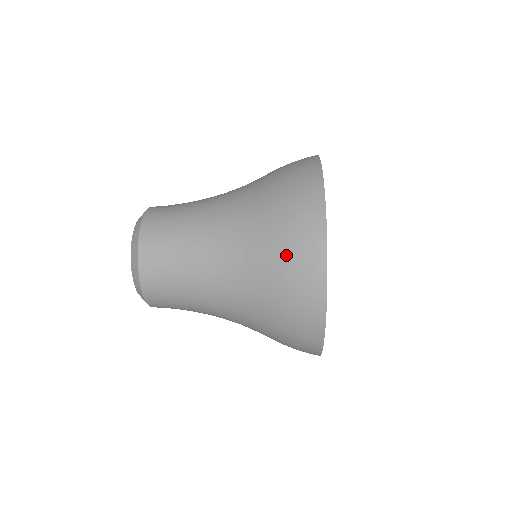
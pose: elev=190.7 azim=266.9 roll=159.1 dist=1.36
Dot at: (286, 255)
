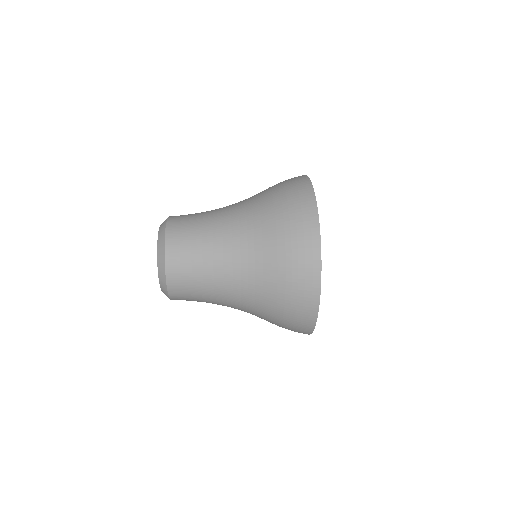
Dot at: (289, 291)
